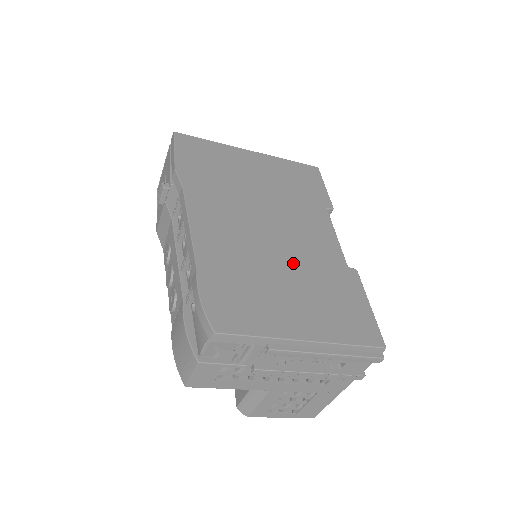
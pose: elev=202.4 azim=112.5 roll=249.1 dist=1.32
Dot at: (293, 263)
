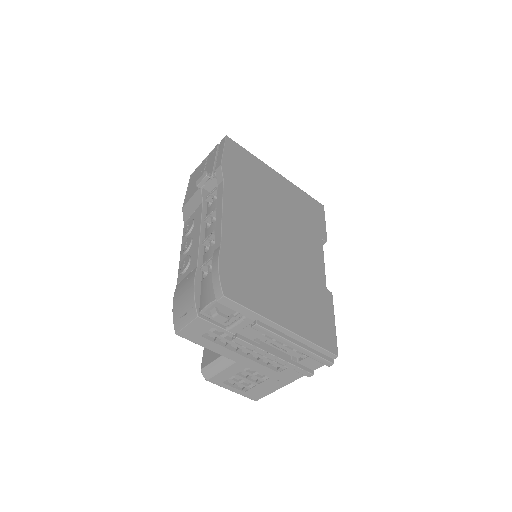
Dot at: (289, 269)
